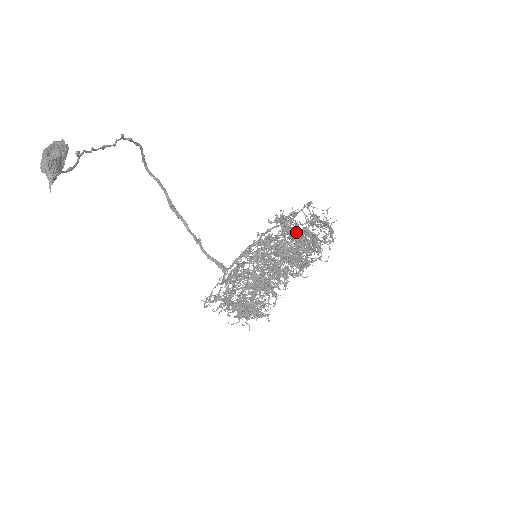
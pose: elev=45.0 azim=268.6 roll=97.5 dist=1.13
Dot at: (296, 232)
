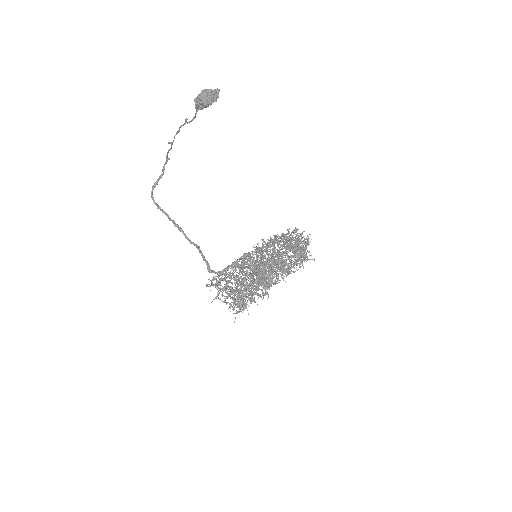
Dot at: occluded
